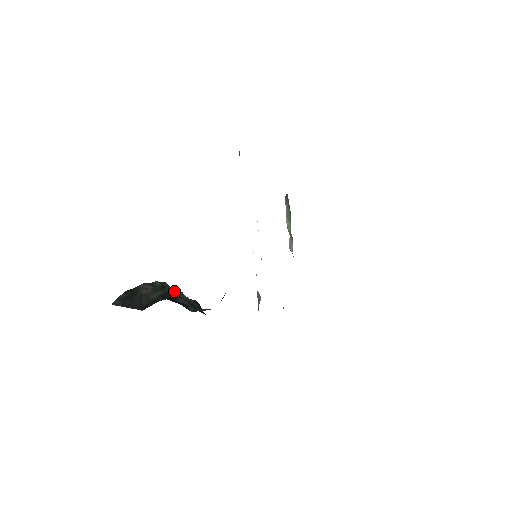
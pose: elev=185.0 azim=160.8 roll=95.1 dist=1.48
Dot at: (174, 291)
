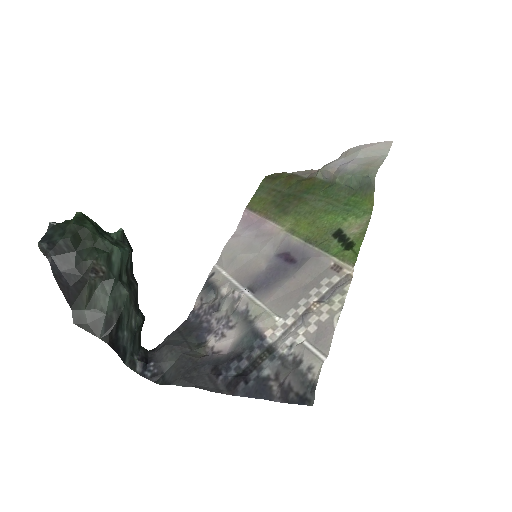
Dot at: (127, 309)
